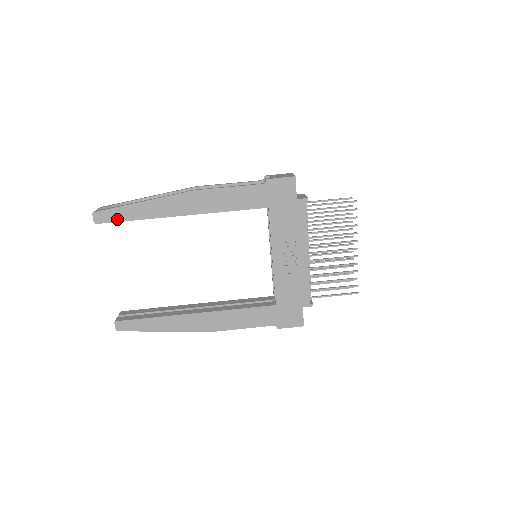
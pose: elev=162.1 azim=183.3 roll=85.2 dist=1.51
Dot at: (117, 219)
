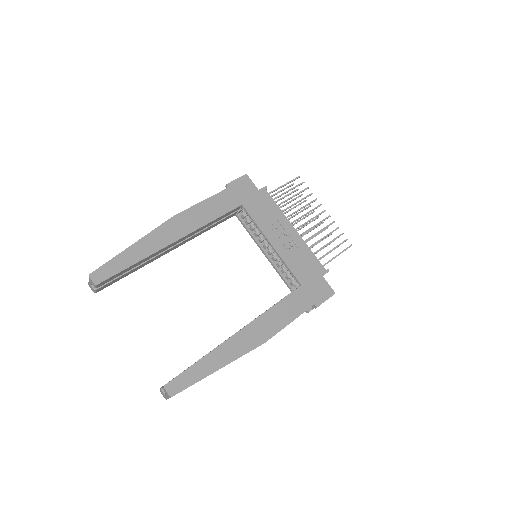
Dot at: (116, 271)
